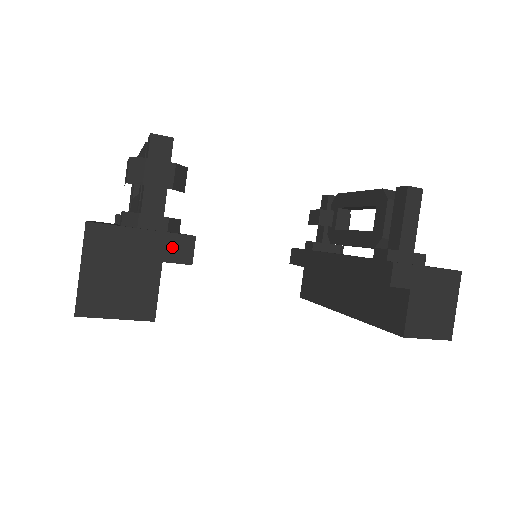
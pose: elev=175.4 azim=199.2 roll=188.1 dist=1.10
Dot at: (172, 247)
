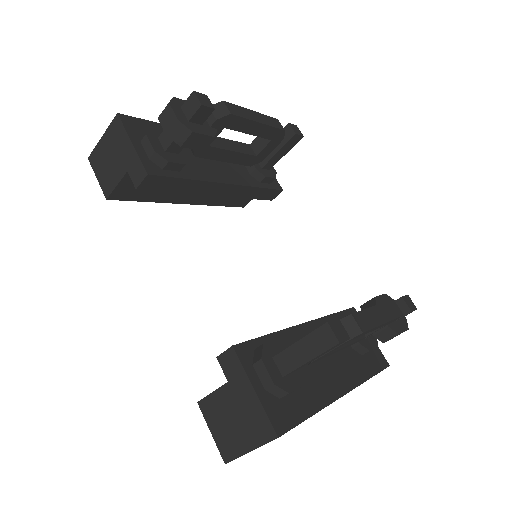
Dot at: (136, 168)
